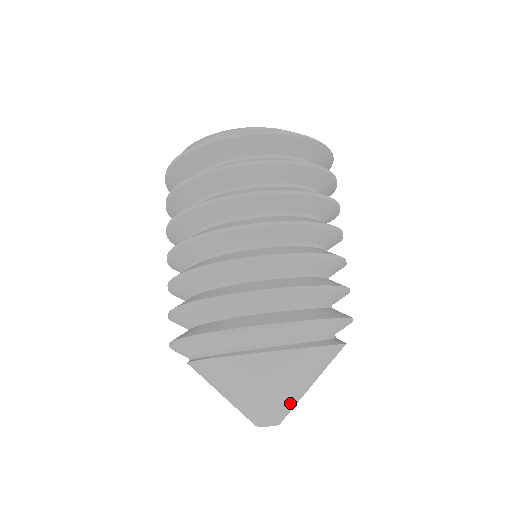
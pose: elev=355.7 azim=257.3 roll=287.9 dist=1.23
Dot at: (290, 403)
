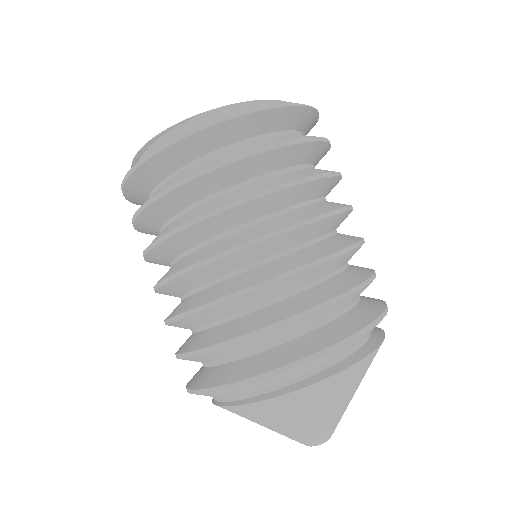
Dot at: (338, 417)
